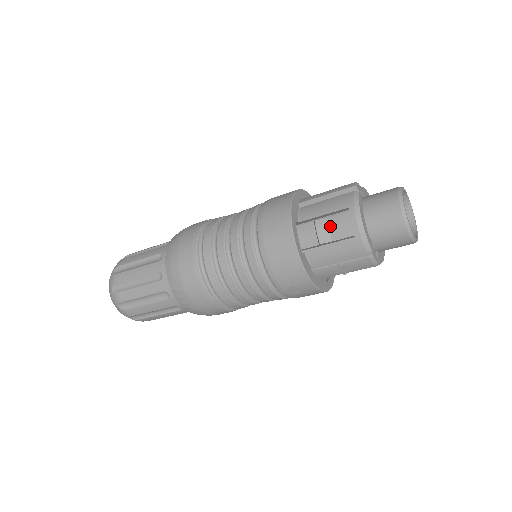
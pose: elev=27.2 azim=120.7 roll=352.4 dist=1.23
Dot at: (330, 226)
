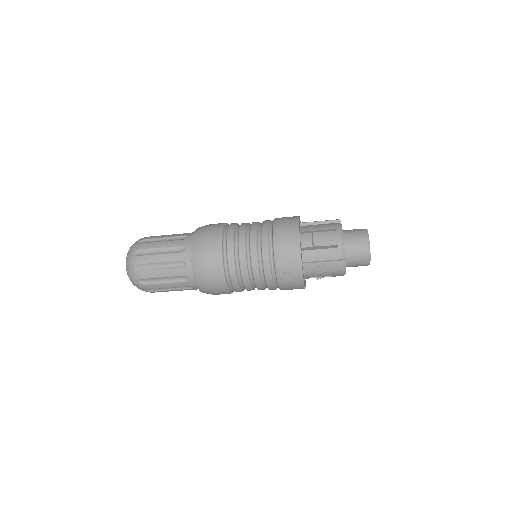
Dot at: (322, 237)
